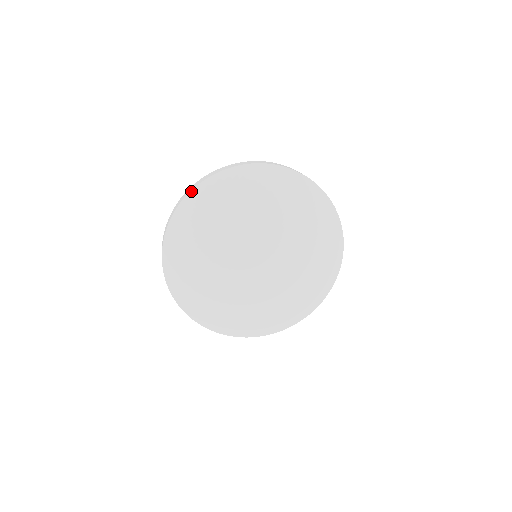
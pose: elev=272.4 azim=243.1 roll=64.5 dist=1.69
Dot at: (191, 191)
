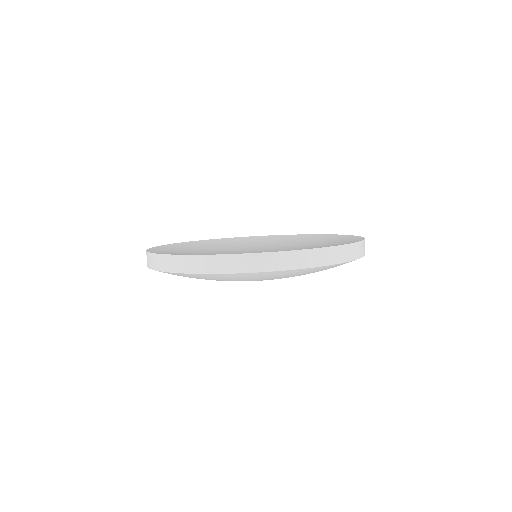
Dot at: (209, 274)
